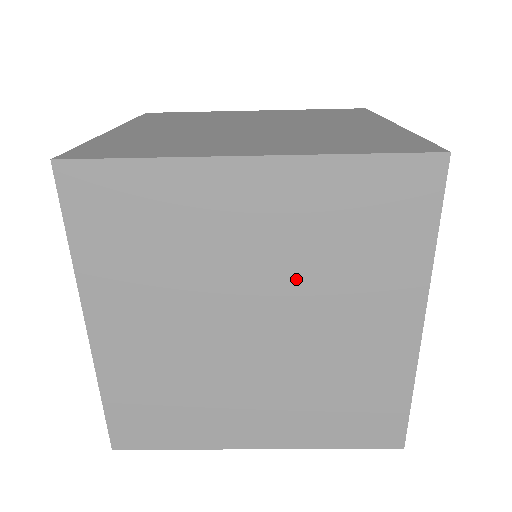
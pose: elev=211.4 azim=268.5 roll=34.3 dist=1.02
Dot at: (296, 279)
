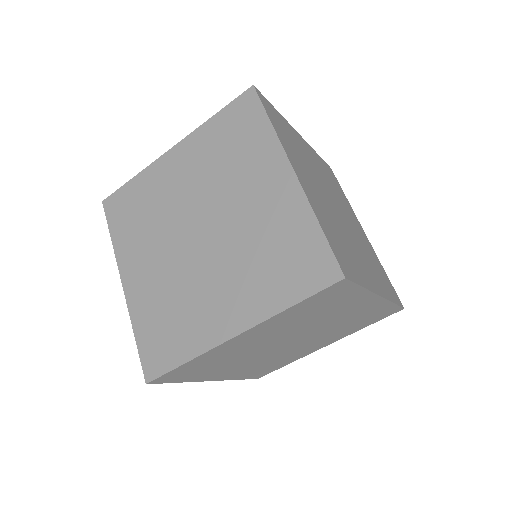
Dot at: (212, 190)
